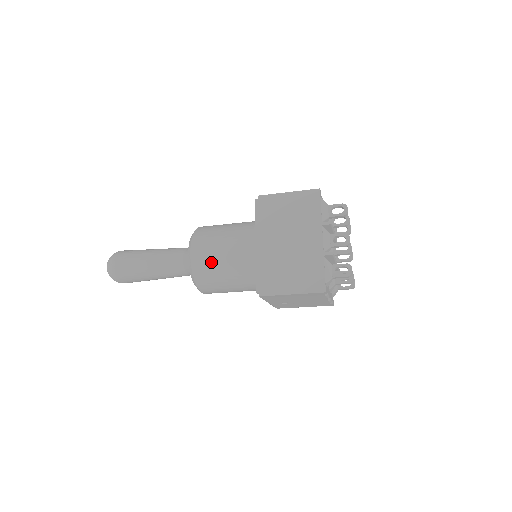
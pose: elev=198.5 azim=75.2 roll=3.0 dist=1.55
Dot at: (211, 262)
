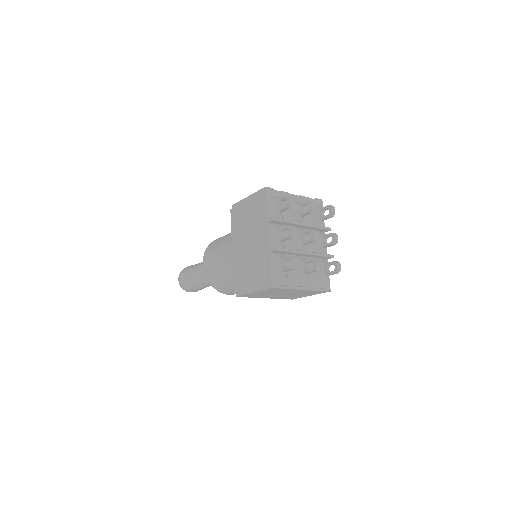
Dot at: (214, 270)
